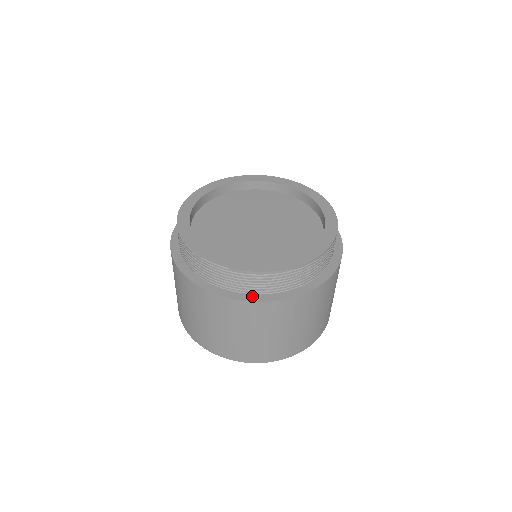
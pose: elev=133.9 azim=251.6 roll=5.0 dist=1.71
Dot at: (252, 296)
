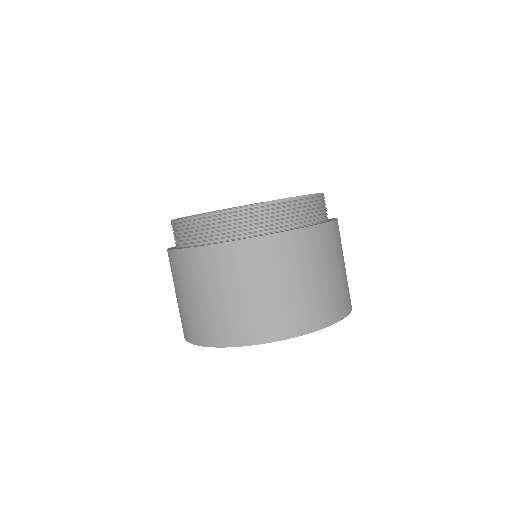
Dot at: (292, 229)
